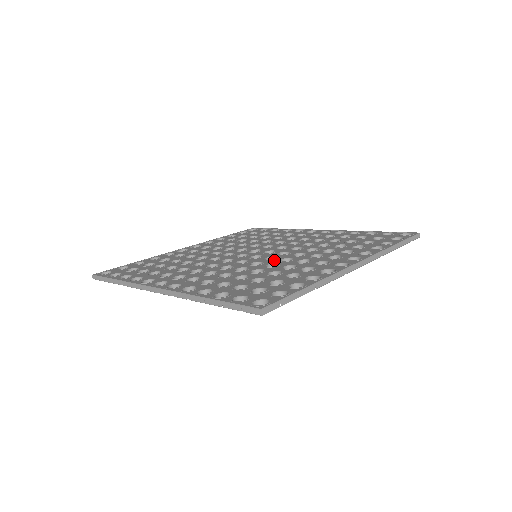
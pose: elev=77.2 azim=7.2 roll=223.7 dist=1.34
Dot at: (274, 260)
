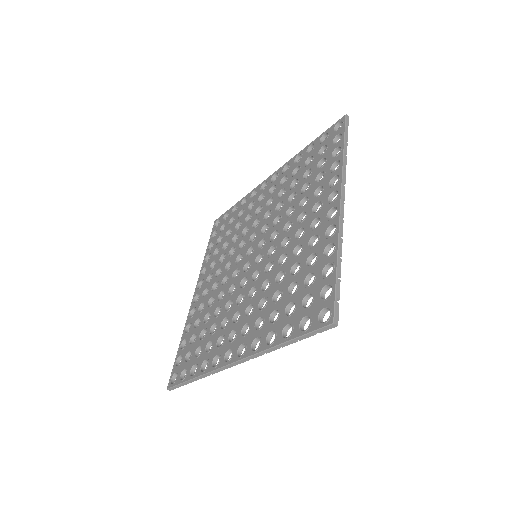
Dot at: (277, 252)
